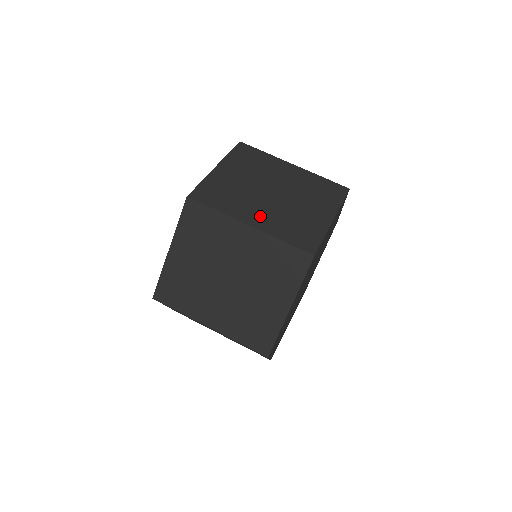
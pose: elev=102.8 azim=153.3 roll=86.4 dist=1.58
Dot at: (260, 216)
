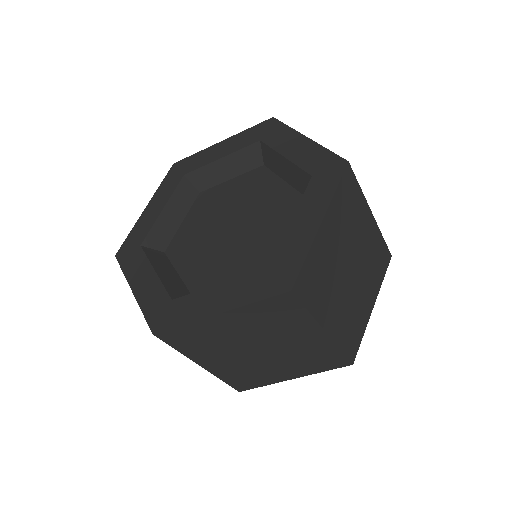
Dot at: (336, 315)
